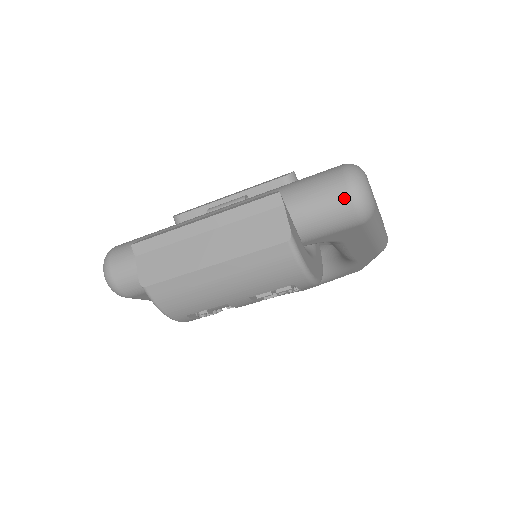
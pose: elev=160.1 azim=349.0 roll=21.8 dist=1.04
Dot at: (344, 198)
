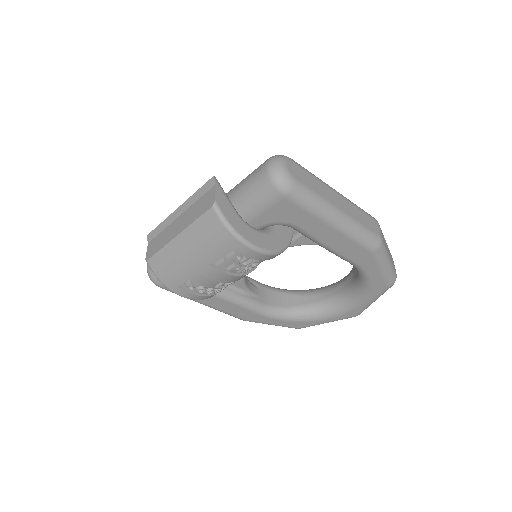
Dot at: (263, 176)
